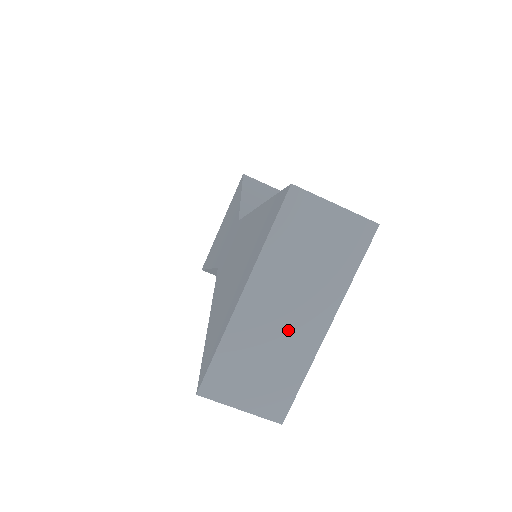
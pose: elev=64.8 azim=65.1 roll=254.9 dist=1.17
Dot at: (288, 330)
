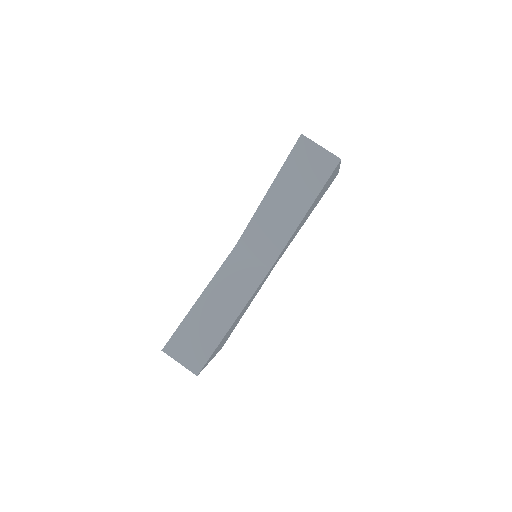
Dot at: occluded
